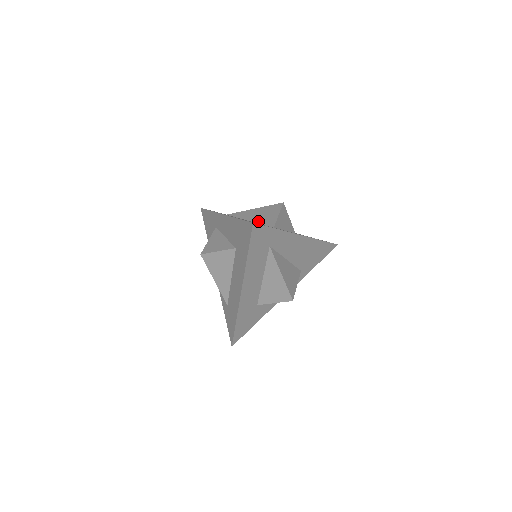
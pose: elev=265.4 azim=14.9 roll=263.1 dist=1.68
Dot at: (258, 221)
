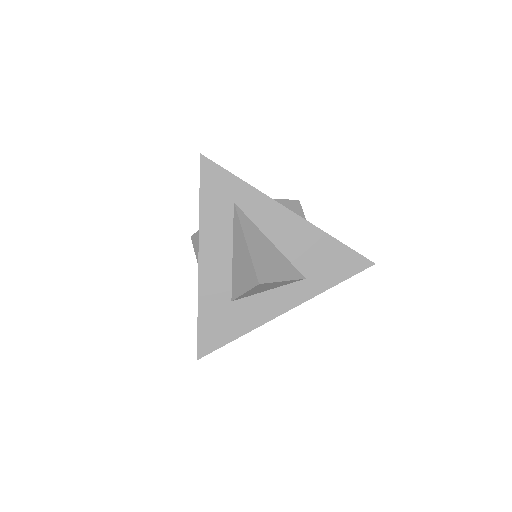
Dot at: occluded
